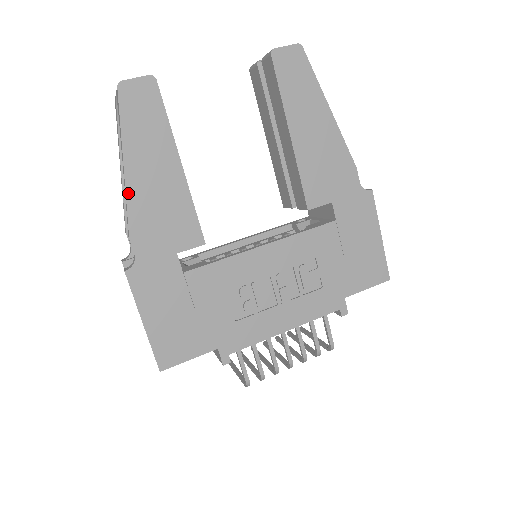
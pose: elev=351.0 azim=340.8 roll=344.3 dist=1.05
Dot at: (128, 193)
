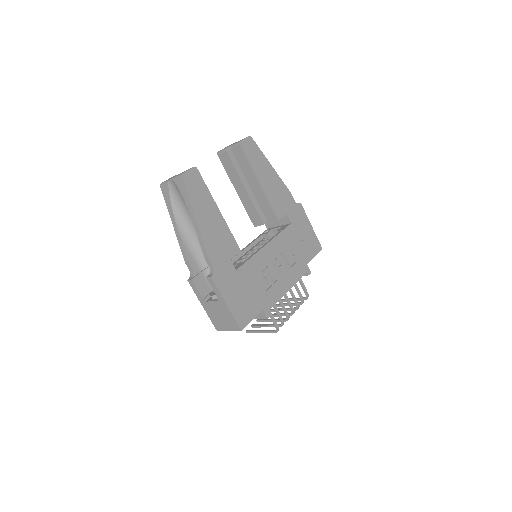
Dot at: (201, 232)
